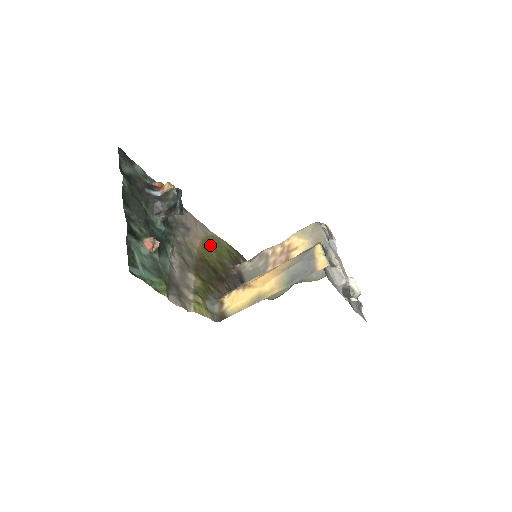
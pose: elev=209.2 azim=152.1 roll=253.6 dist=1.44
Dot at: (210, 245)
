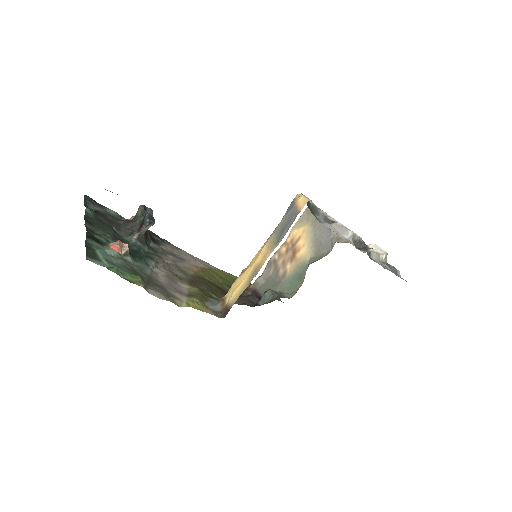
Dot at: (214, 273)
